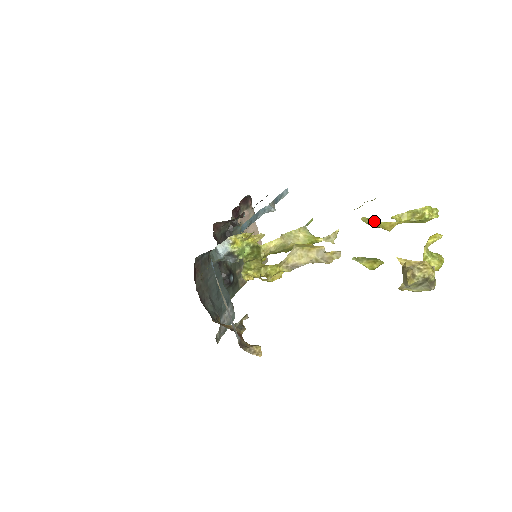
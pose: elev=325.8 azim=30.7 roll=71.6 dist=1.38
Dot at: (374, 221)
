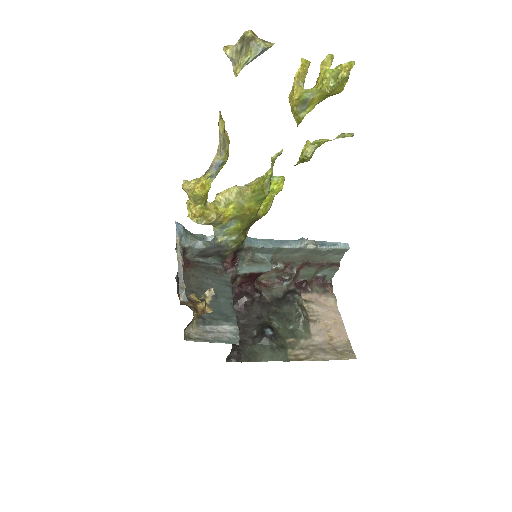
Dot at: (294, 109)
